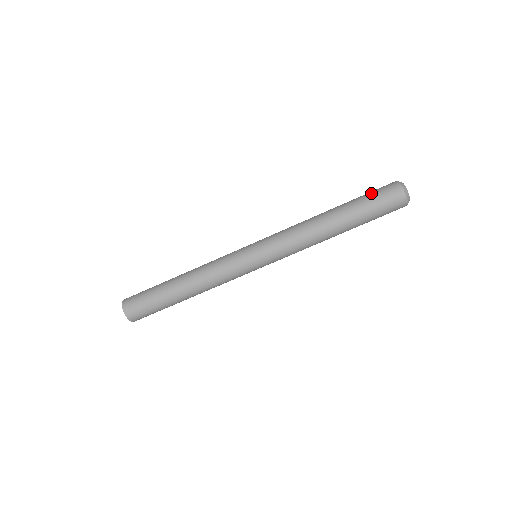
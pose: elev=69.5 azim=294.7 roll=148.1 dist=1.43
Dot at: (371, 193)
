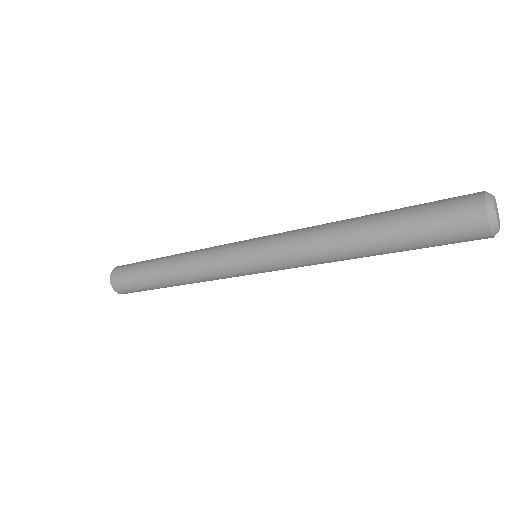
Dot at: (431, 204)
